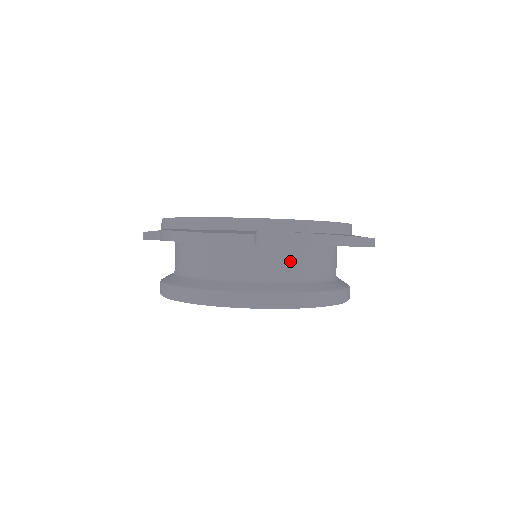
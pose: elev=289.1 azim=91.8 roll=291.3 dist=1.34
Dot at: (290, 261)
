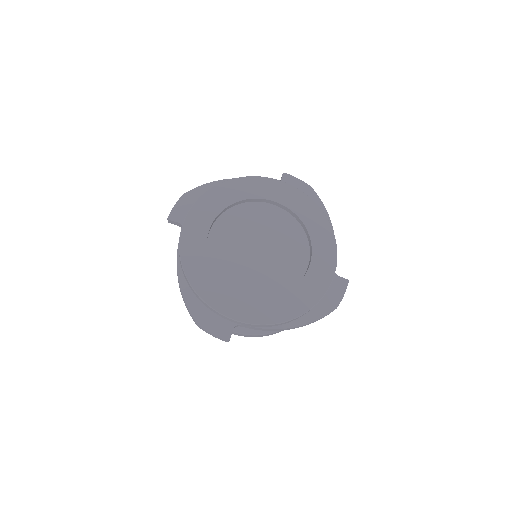
Dot at: occluded
